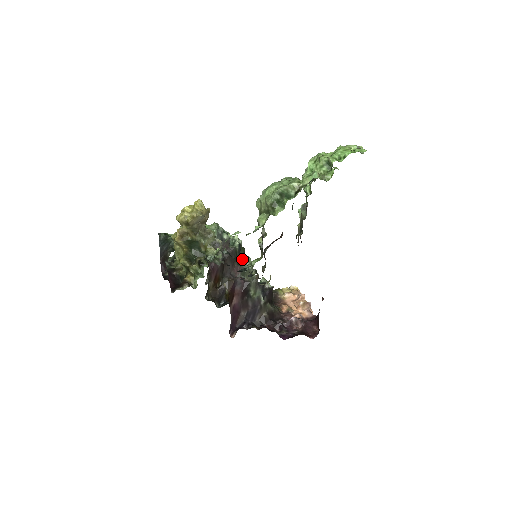
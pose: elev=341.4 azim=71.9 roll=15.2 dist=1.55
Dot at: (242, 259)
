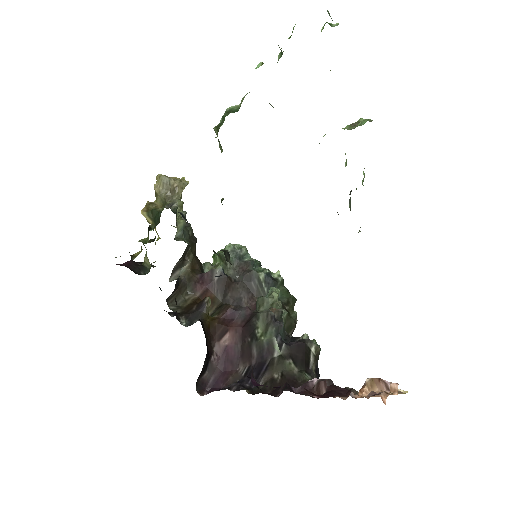
Dot at: occluded
